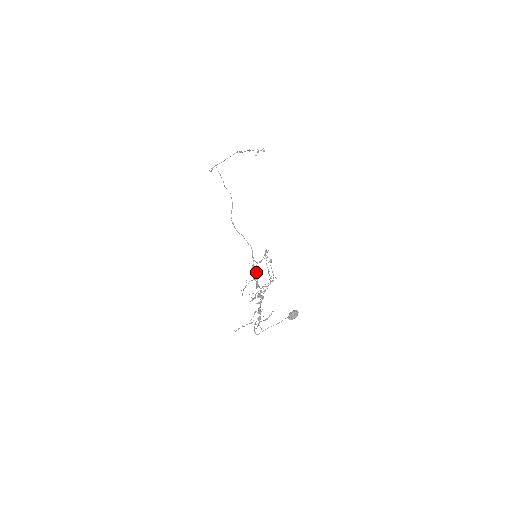
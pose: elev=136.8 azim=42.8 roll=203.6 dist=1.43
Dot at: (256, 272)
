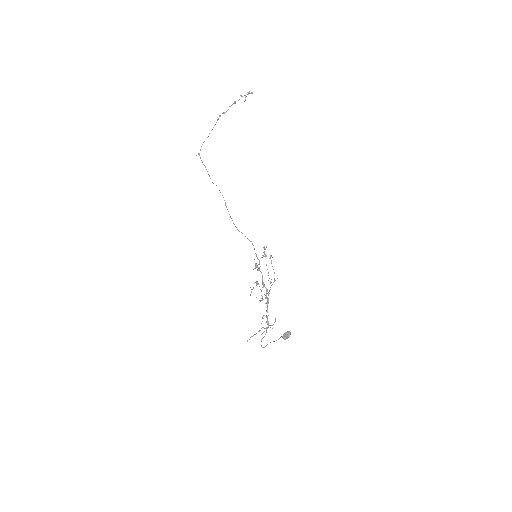
Dot at: occluded
